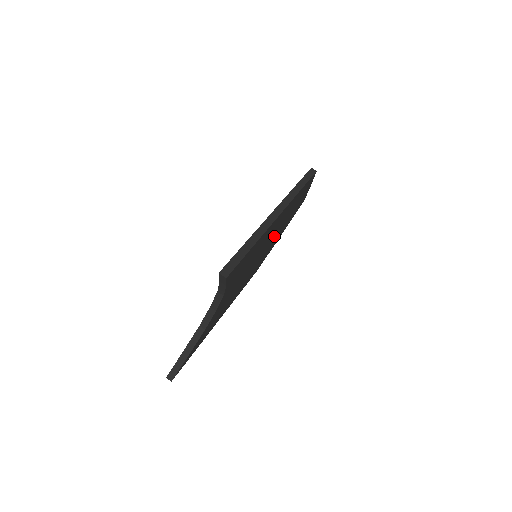
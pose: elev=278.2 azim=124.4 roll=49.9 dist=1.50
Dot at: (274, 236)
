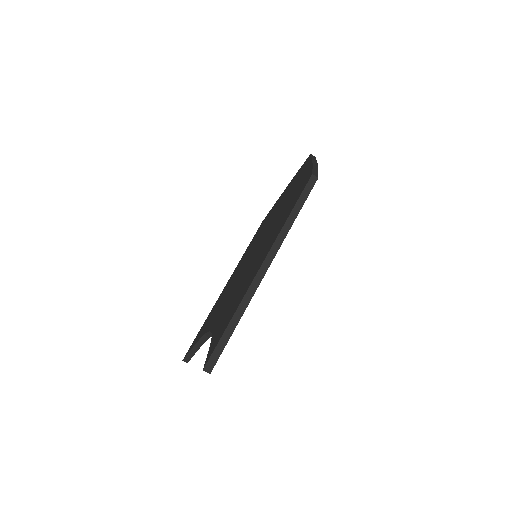
Dot at: occluded
